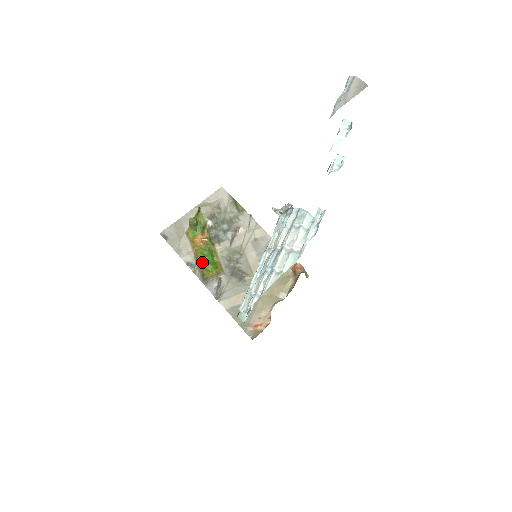
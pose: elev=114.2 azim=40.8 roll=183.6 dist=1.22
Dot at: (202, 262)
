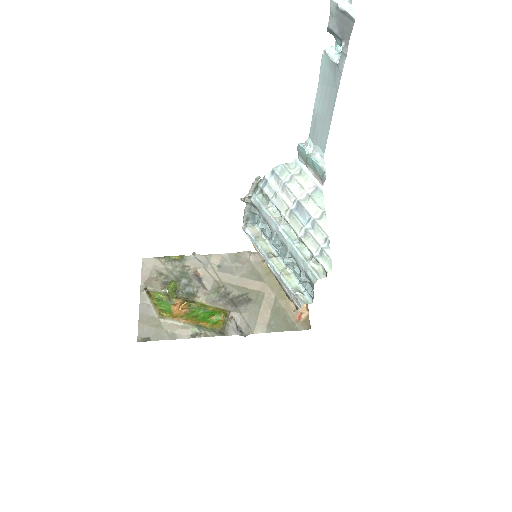
Dot at: (203, 322)
